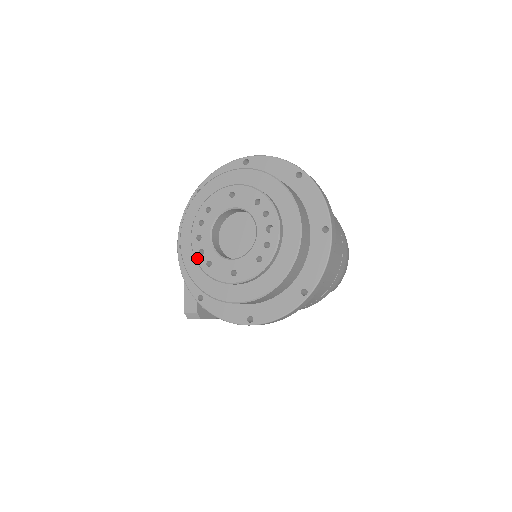
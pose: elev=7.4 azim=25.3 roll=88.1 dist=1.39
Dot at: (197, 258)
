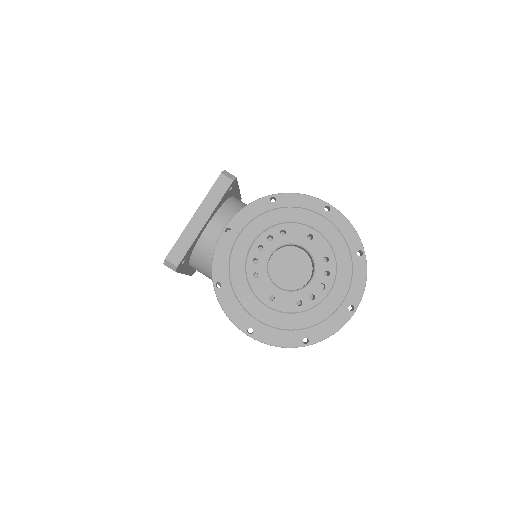
Dot at: (248, 263)
